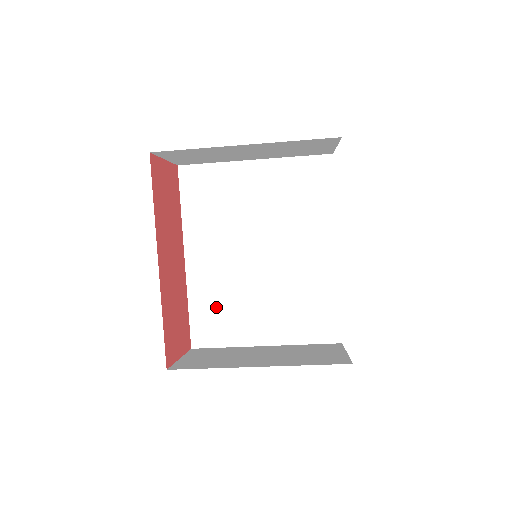
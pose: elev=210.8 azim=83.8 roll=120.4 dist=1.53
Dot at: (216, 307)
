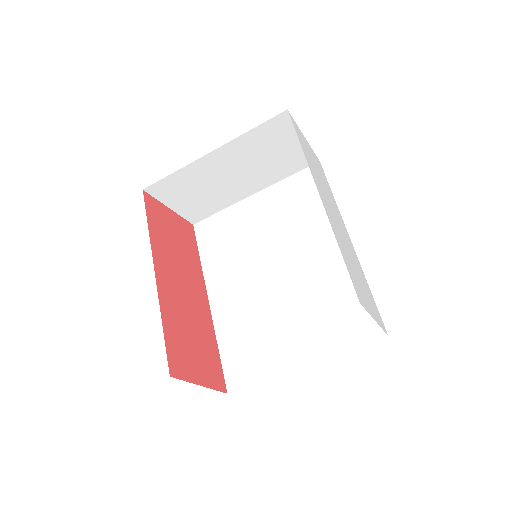
Dot at: (244, 339)
